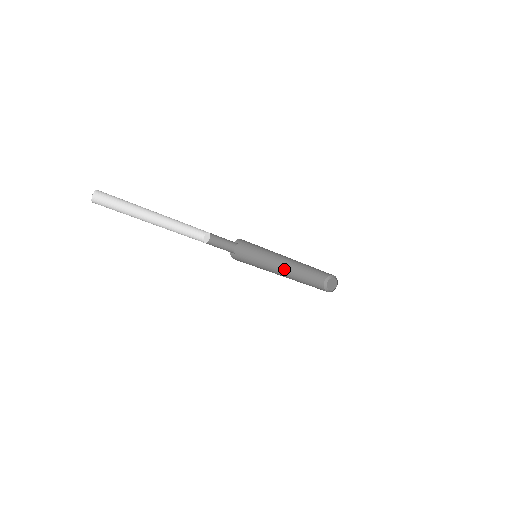
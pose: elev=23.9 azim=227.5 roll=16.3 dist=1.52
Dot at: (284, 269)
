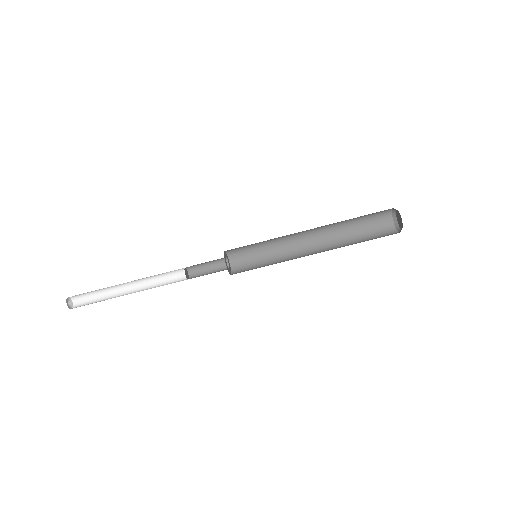
Dot at: (318, 252)
